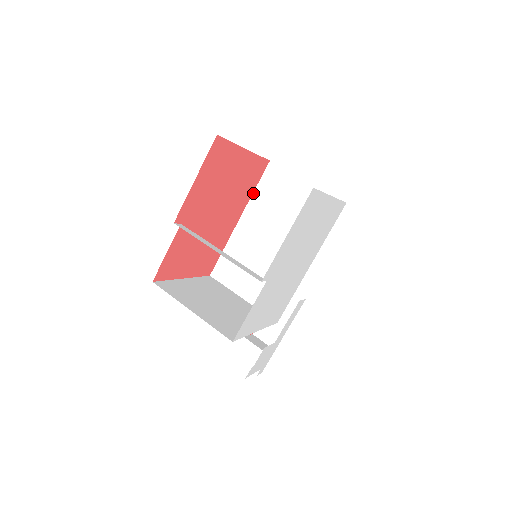
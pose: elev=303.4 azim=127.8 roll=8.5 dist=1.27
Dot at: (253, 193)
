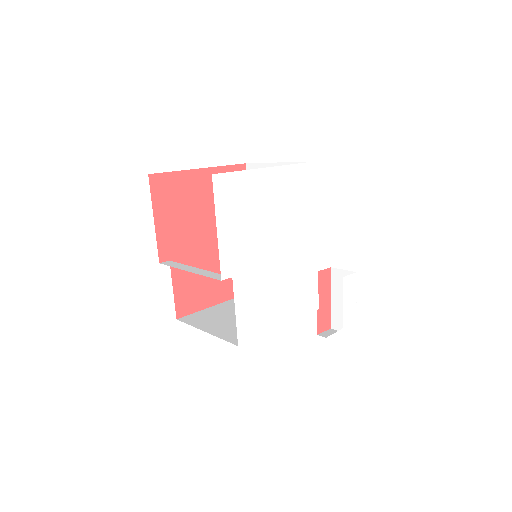
Dot at: occluded
